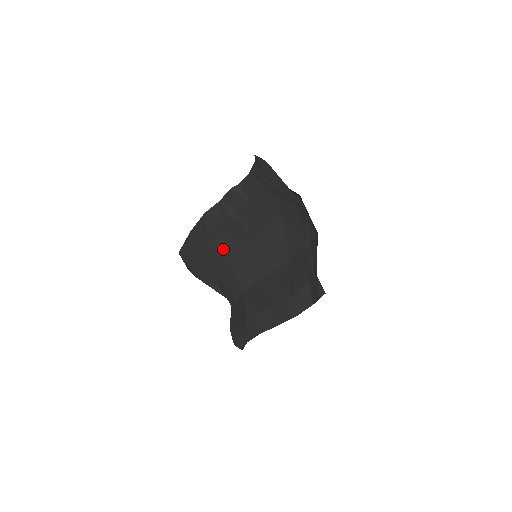
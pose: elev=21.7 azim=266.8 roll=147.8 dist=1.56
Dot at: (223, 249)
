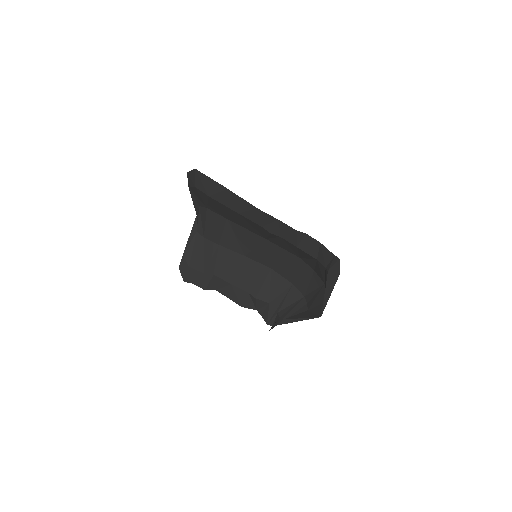
Dot at: (238, 220)
